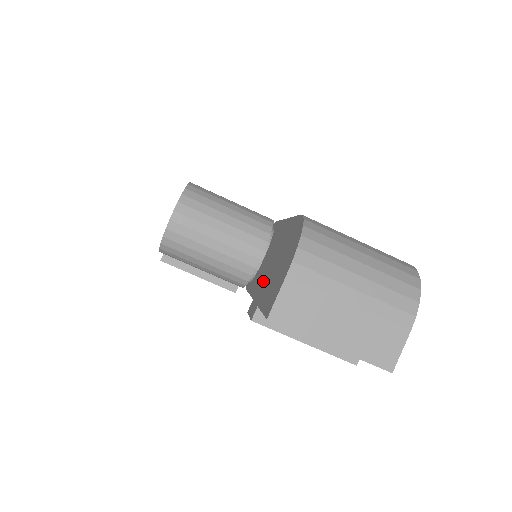
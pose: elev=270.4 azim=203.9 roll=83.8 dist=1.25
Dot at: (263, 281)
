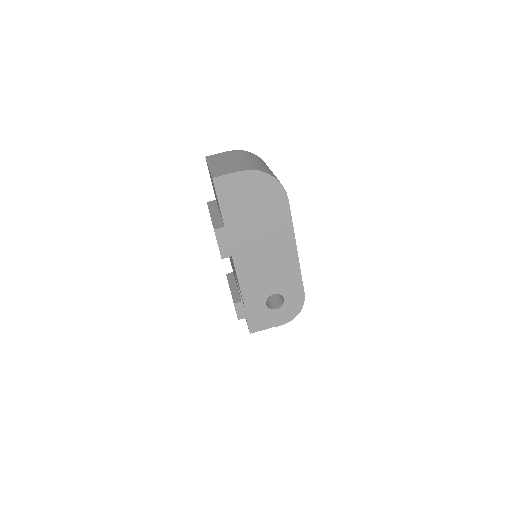
Dot at: occluded
